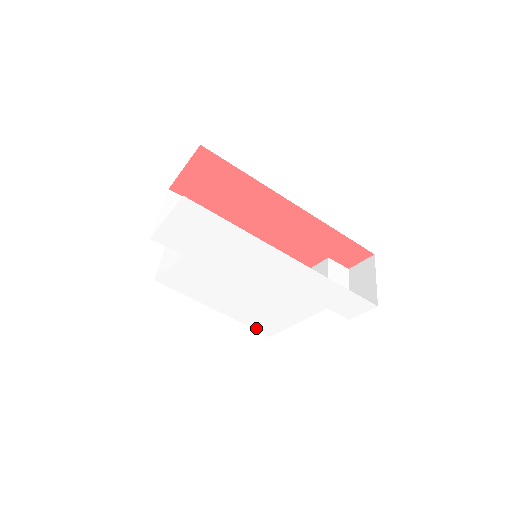
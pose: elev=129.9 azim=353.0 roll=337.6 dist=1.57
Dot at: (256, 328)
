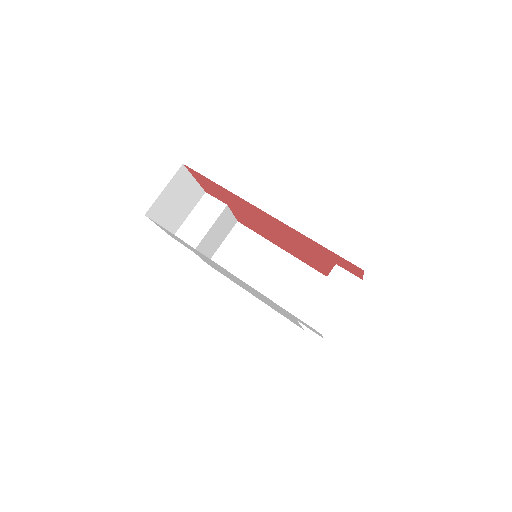
Dot at: occluded
